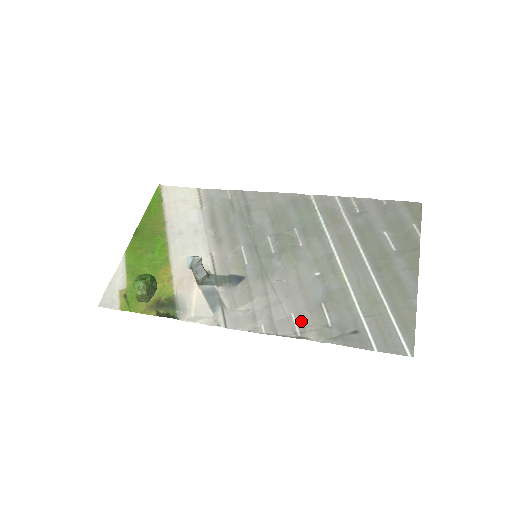
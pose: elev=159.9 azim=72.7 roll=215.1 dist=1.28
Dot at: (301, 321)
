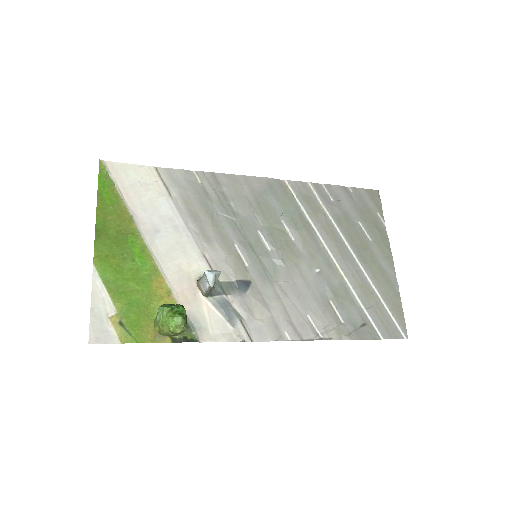
Dot at: (319, 322)
